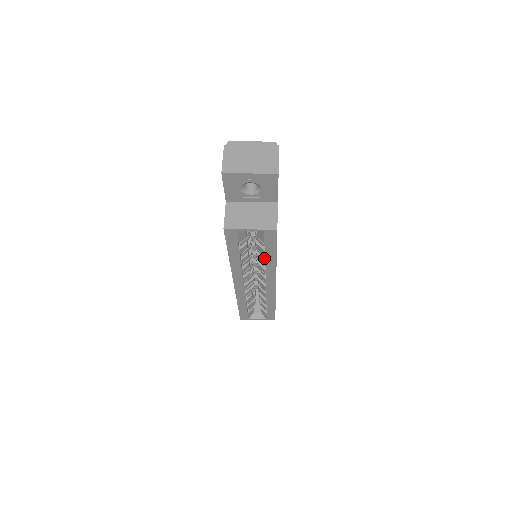
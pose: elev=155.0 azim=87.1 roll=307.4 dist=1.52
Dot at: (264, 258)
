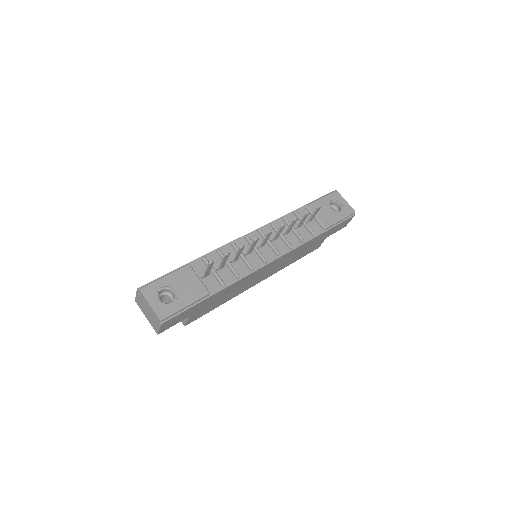
Dot at: occluded
